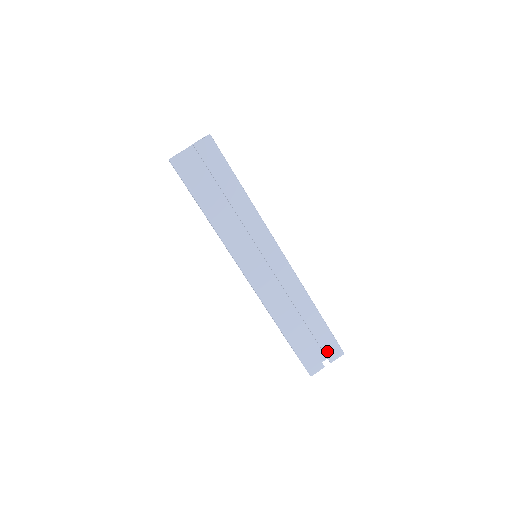
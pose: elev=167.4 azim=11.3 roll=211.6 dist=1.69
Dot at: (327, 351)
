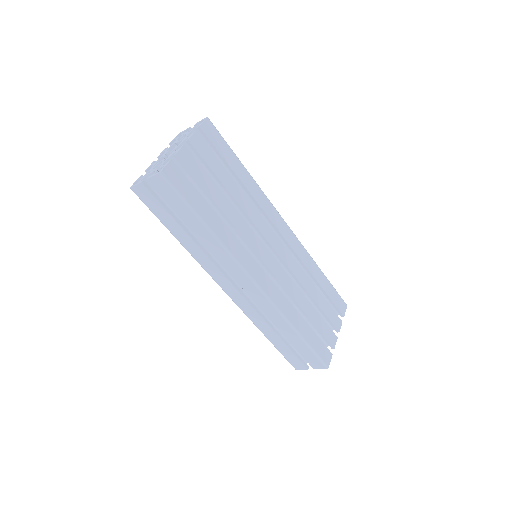
Dot at: (310, 361)
